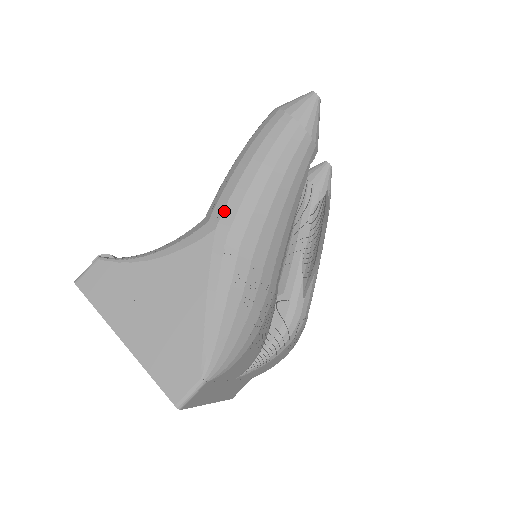
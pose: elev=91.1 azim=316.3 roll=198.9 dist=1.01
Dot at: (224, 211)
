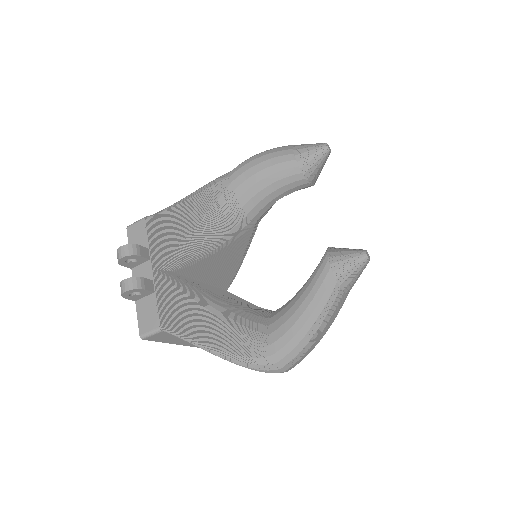
Dot at: (292, 366)
